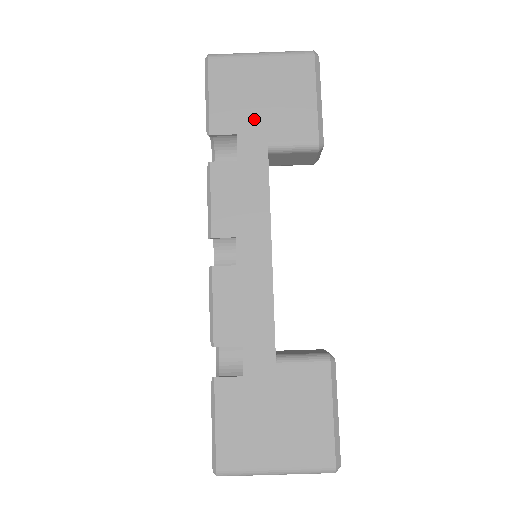
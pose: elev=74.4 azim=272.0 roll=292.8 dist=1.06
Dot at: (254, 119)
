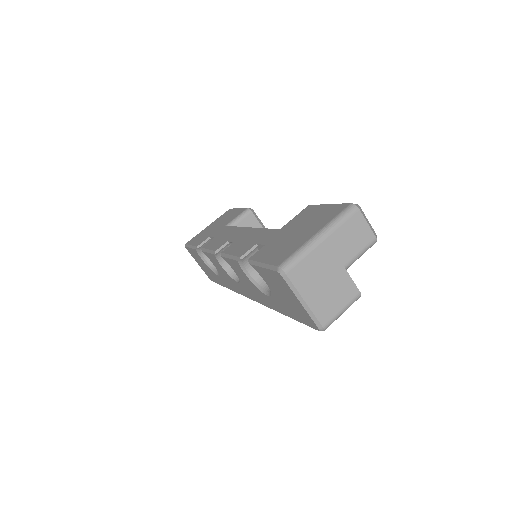
Dot at: (215, 230)
